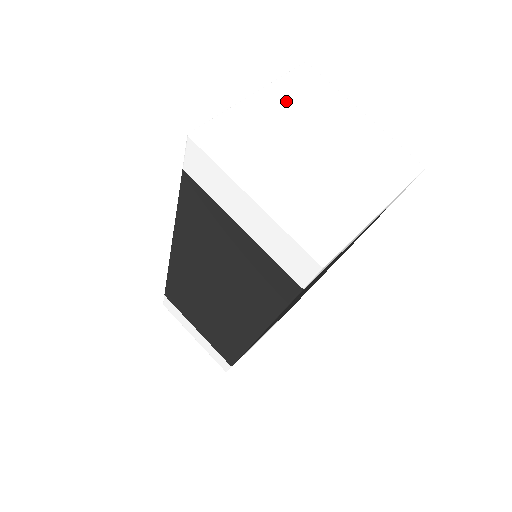
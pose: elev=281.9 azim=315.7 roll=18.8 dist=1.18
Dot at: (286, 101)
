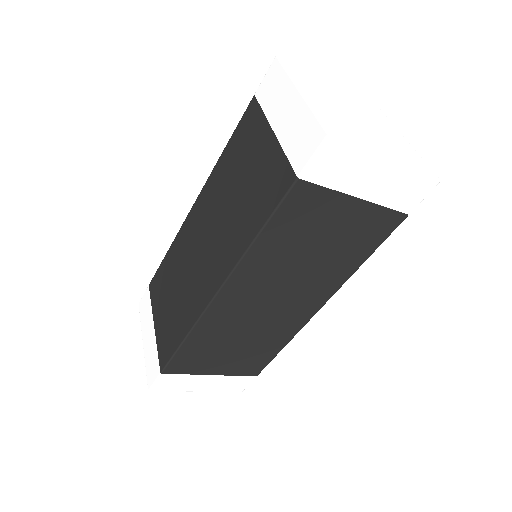
Dot at: (352, 98)
